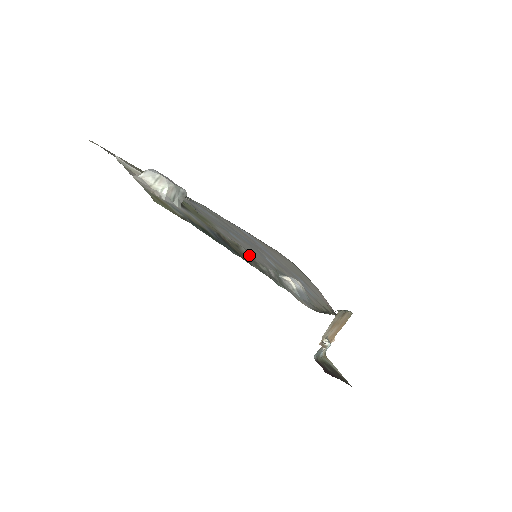
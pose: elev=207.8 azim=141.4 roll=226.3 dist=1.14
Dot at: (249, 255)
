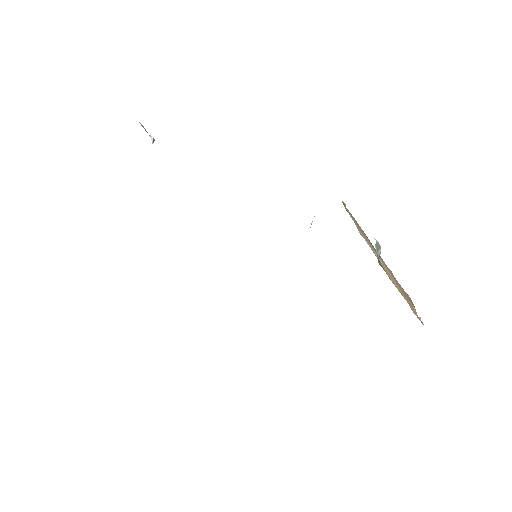
Dot at: occluded
